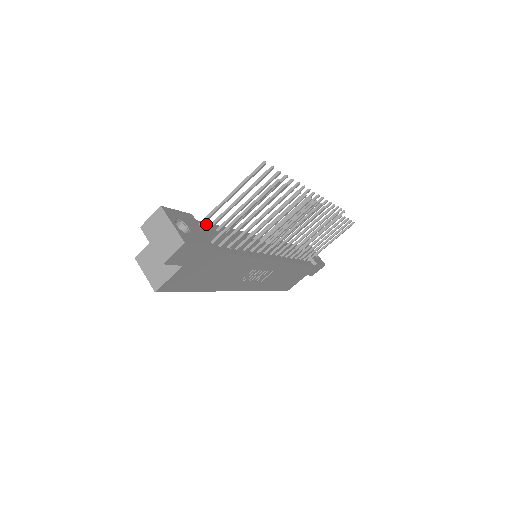
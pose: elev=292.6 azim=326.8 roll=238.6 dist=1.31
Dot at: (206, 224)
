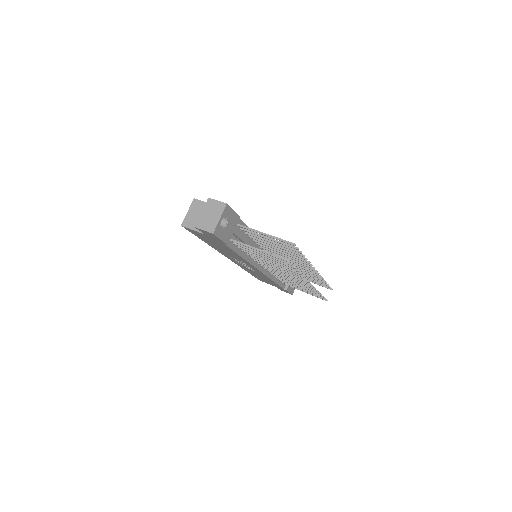
Dot at: (244, 225)
